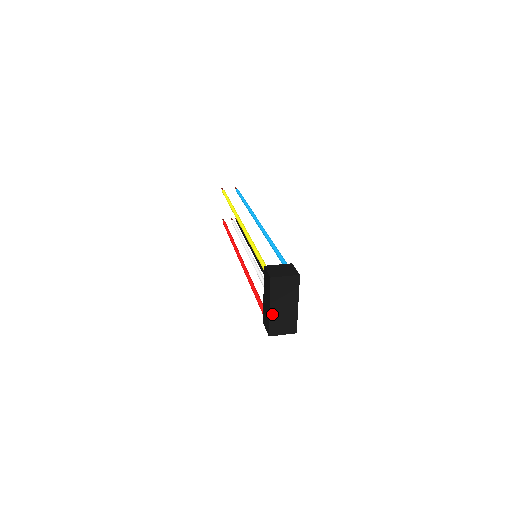
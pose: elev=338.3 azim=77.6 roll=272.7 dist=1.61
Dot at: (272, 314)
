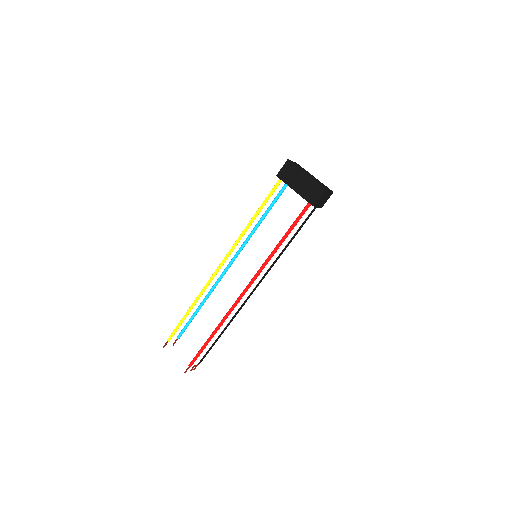
Dot at: (311, 178)
